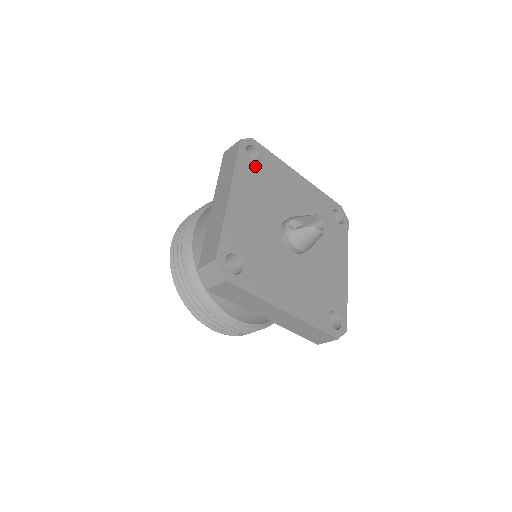
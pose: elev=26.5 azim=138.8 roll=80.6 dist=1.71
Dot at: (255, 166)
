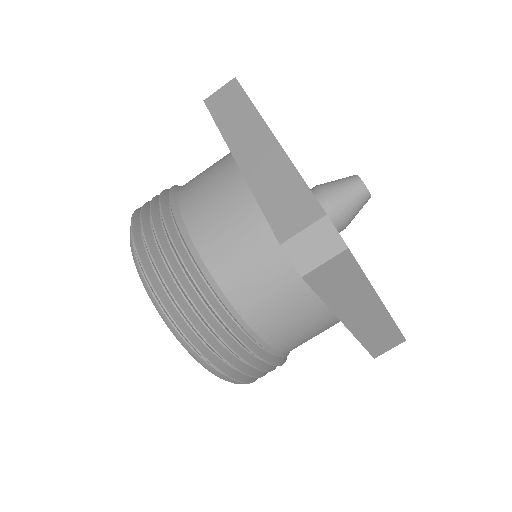
Dot at: occluded
